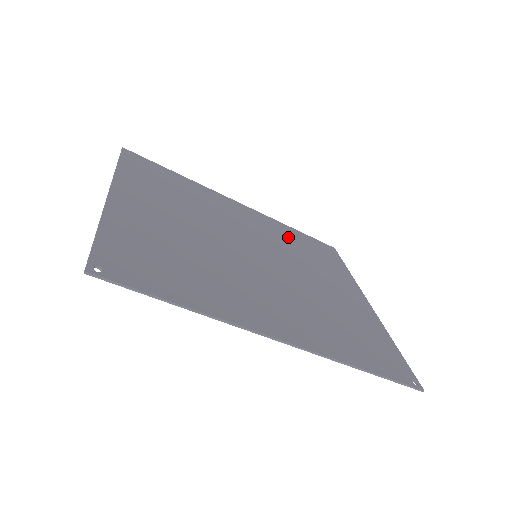
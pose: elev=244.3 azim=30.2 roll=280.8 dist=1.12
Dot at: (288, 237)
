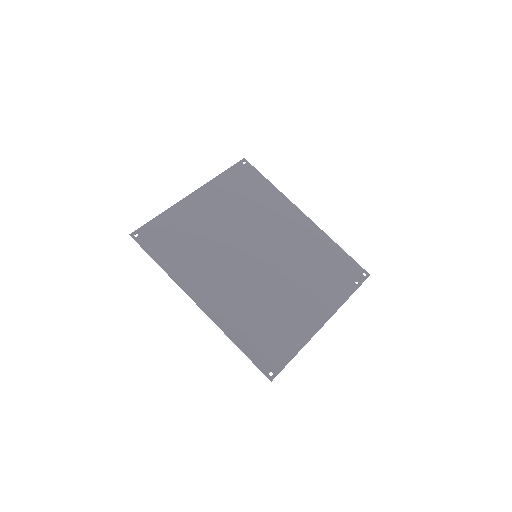
Dot at: (318, 252)
